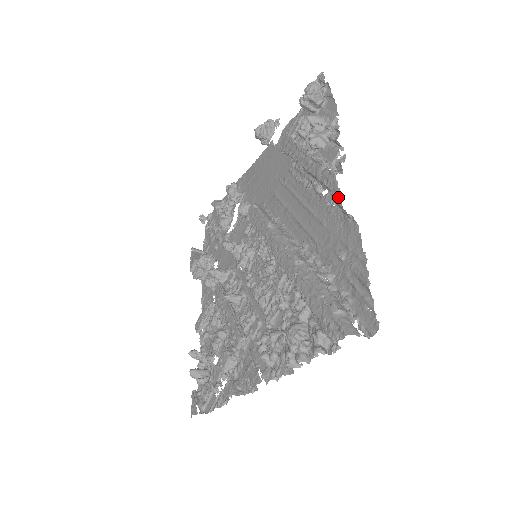
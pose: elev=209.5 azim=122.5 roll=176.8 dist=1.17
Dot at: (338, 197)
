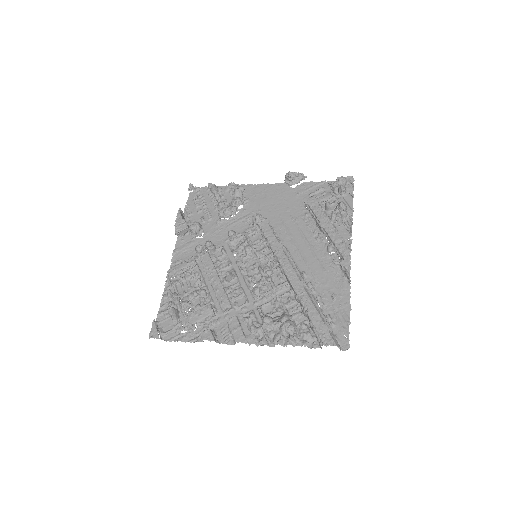
Dot at: (349, 266)
